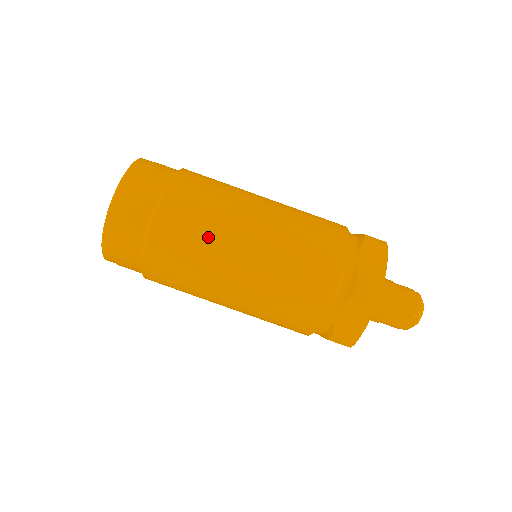
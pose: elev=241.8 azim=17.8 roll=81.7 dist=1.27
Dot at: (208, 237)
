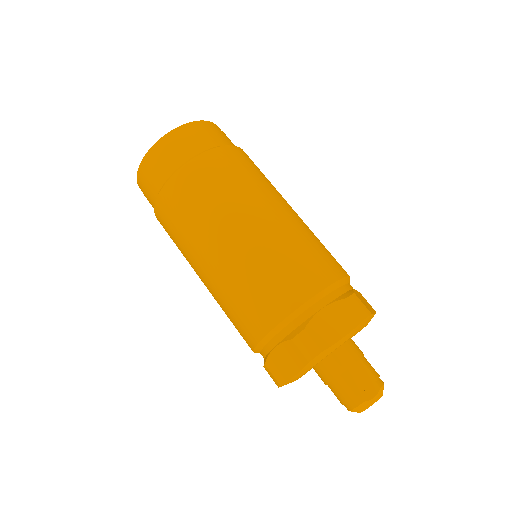
Dot at: (255, 182)
